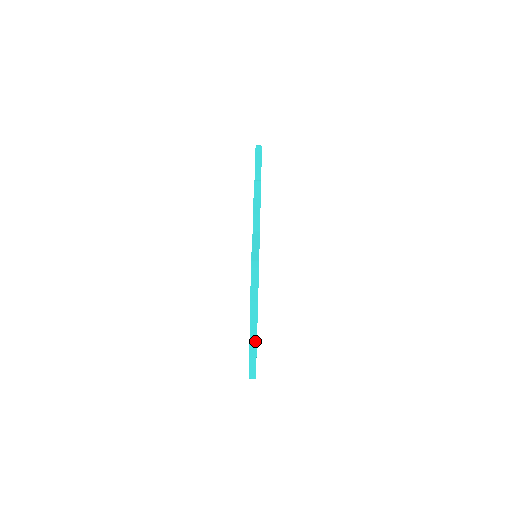
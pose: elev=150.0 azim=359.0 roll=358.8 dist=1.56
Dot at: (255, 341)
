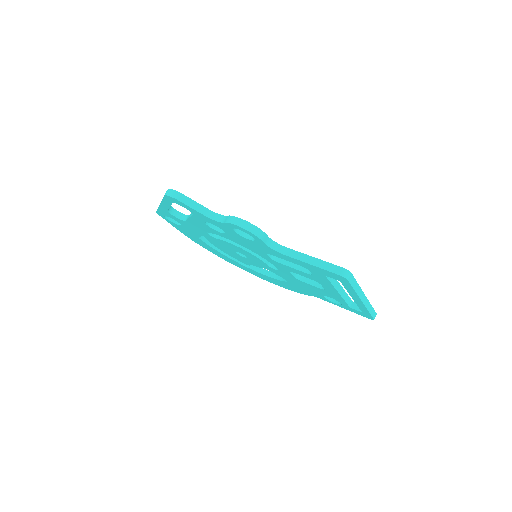
Dot at: (368, 302)
